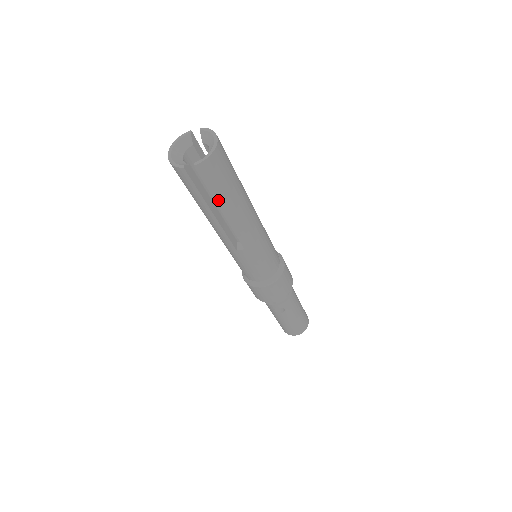
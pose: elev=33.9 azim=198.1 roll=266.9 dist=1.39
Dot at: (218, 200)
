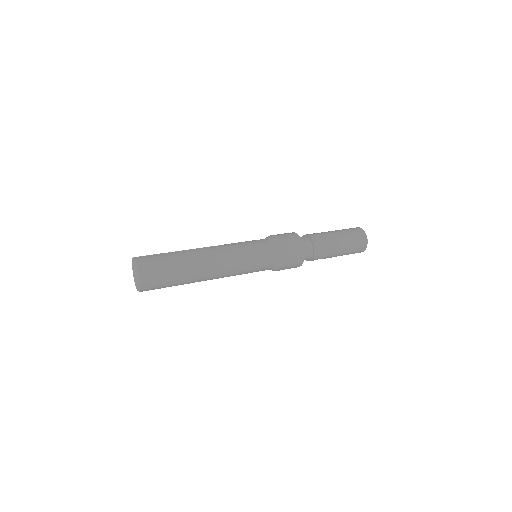
Dot at: occluded
